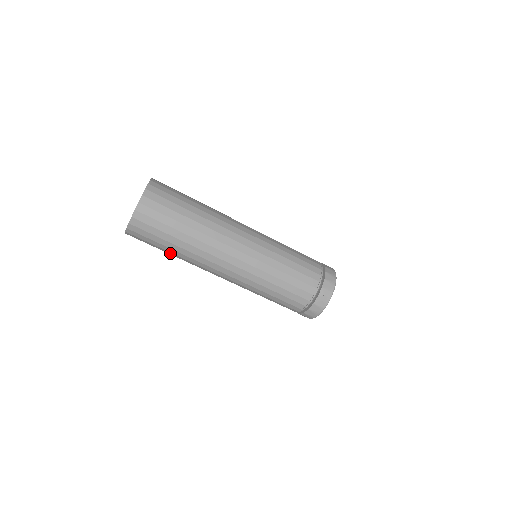
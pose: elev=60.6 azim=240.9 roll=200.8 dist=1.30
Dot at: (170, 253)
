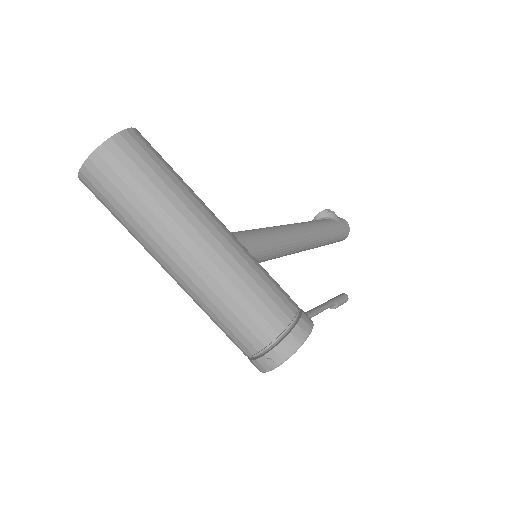
Dot at: occluded
